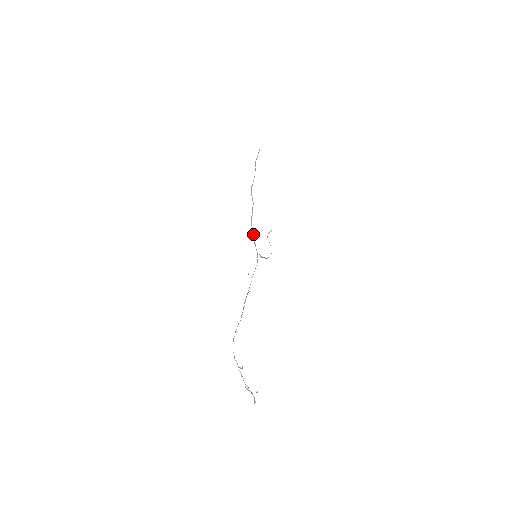
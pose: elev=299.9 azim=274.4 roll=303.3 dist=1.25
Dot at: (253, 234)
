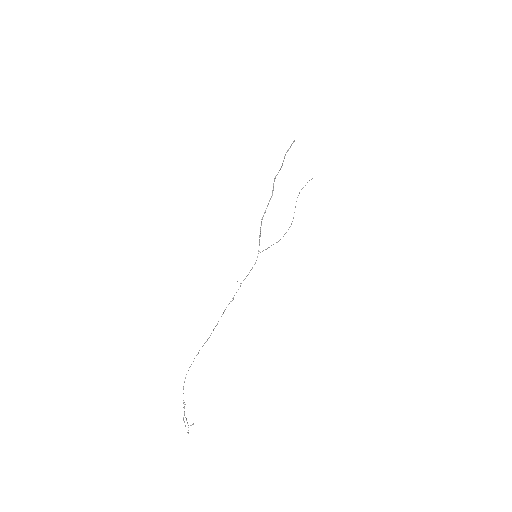
Dot at: (260, 232)
